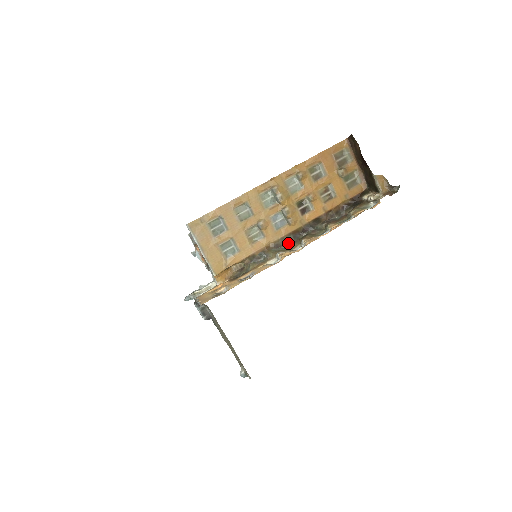
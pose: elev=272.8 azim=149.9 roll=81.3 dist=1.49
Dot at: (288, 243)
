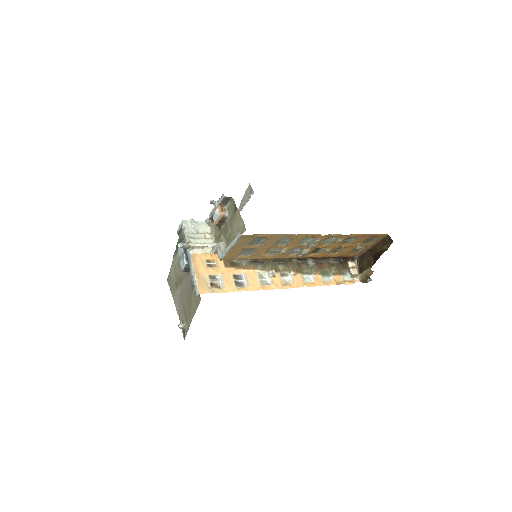
Dot at: (283, 263)
